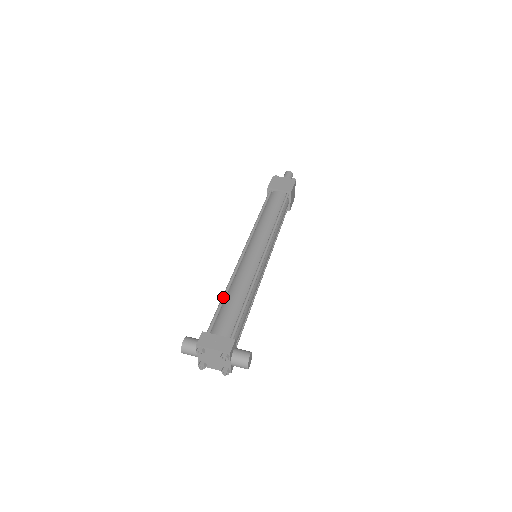
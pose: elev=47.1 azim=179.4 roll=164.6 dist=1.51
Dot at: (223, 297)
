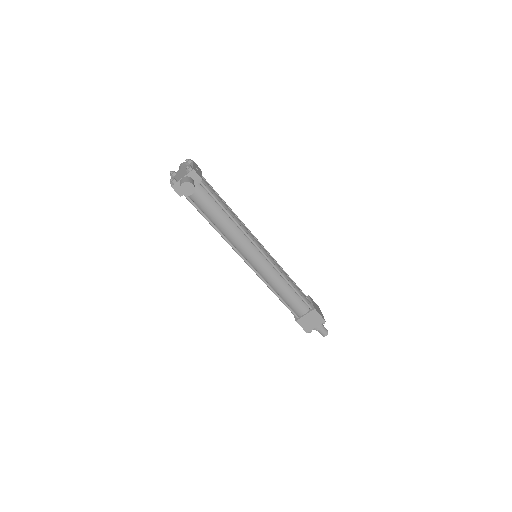
Dot at: occluded
